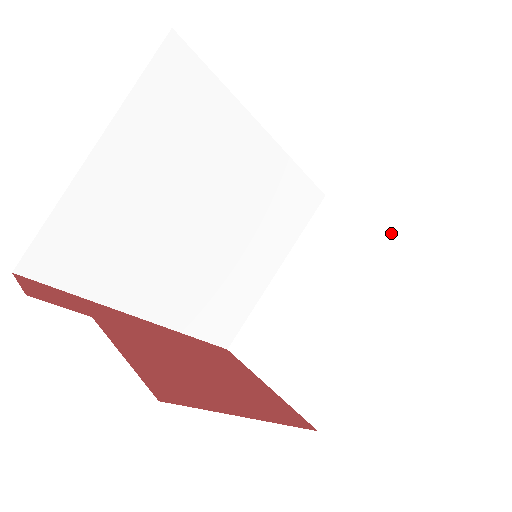
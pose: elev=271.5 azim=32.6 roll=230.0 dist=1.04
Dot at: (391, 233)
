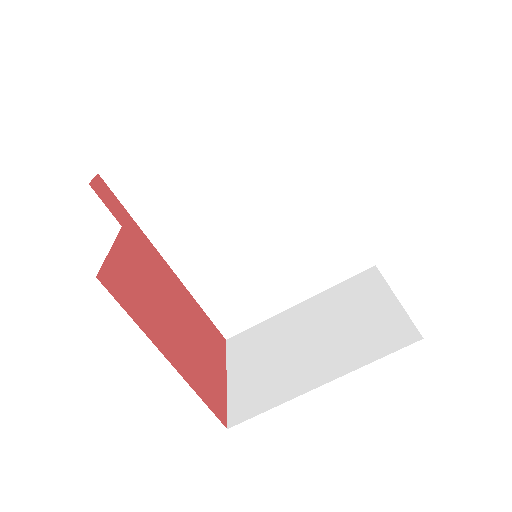
Dot at: (395, 315)
